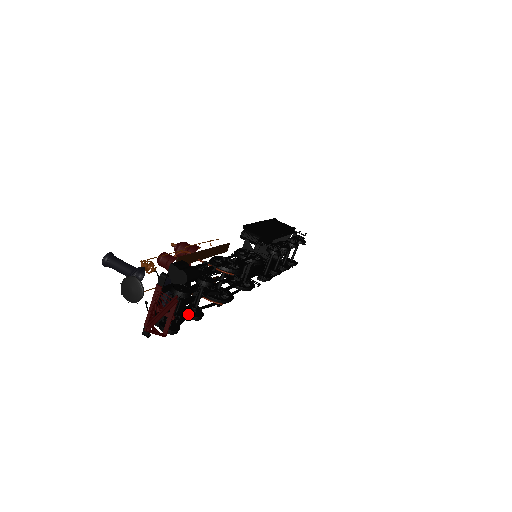
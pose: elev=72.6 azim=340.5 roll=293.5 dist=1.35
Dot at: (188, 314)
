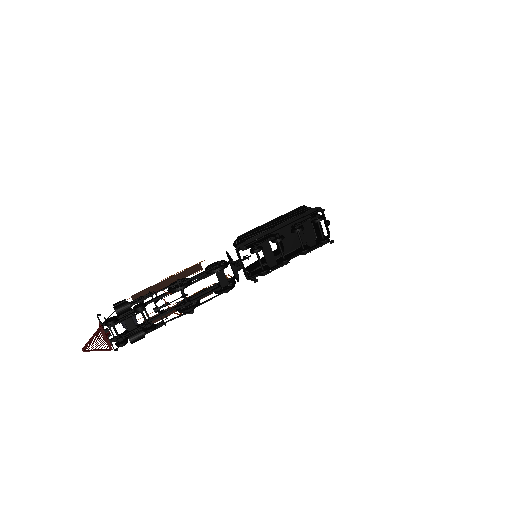
Dot at: (143, 330)
